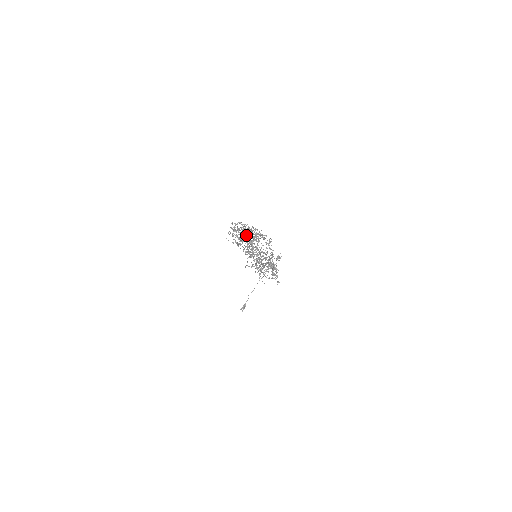
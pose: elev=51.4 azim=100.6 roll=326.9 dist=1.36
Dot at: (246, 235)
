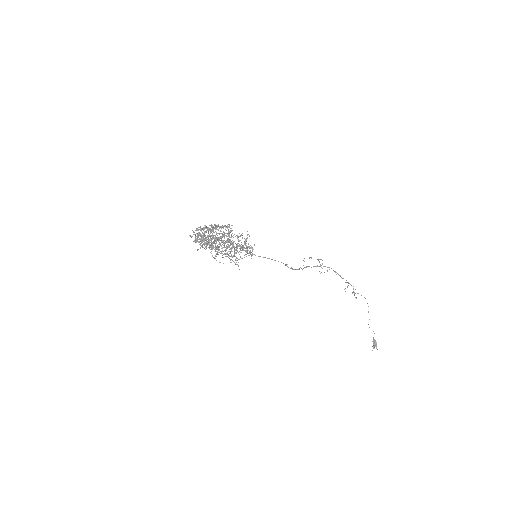
Dot at: occluded
